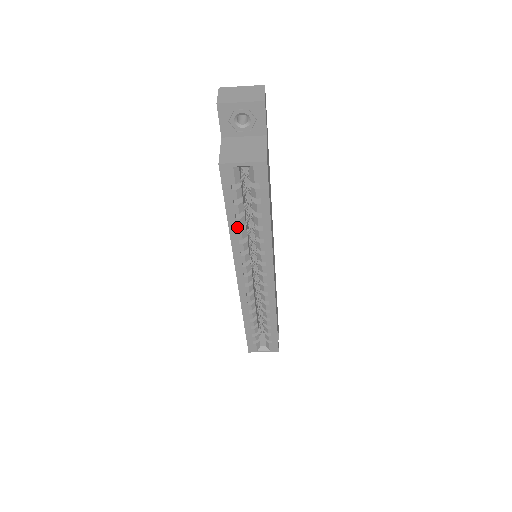
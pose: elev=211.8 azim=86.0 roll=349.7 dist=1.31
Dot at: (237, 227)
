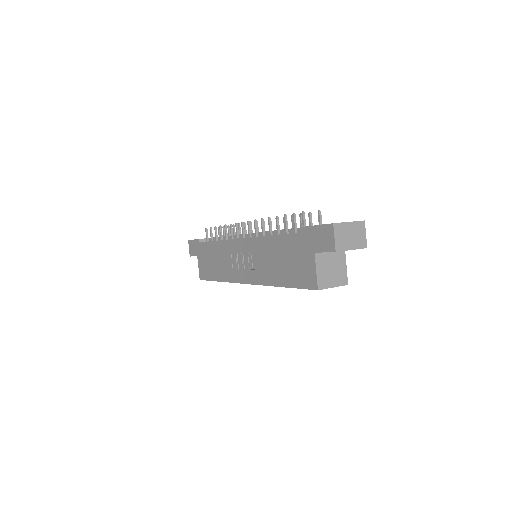
Dot at: occluded
